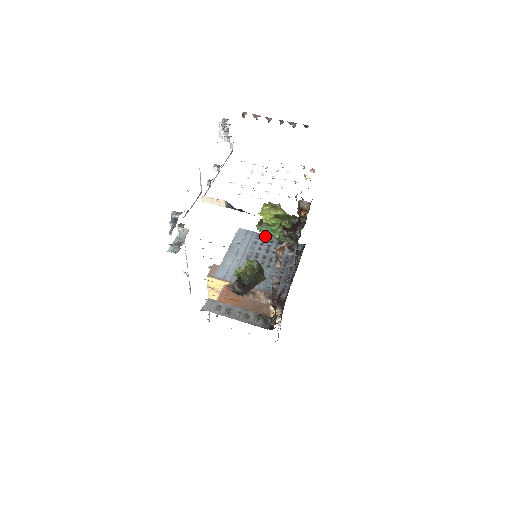
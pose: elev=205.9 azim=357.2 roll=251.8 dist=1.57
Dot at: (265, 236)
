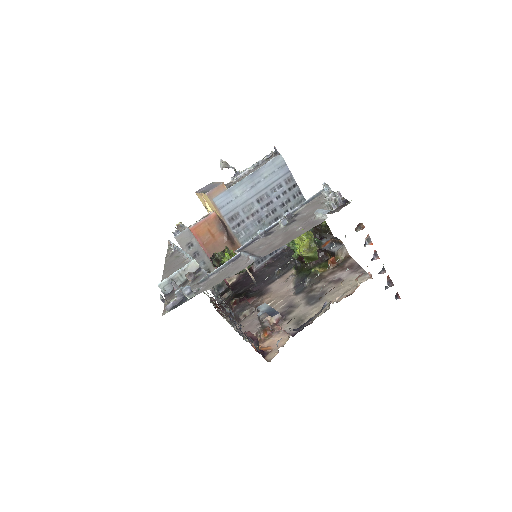
Dot at: (295, 185)
